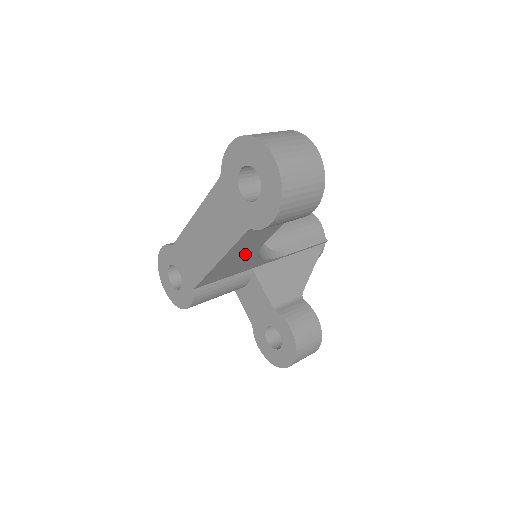
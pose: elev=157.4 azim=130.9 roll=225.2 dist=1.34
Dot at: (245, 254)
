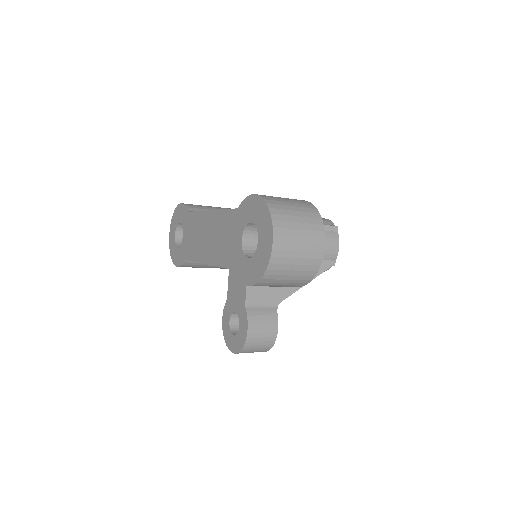
Dot at: occluded
